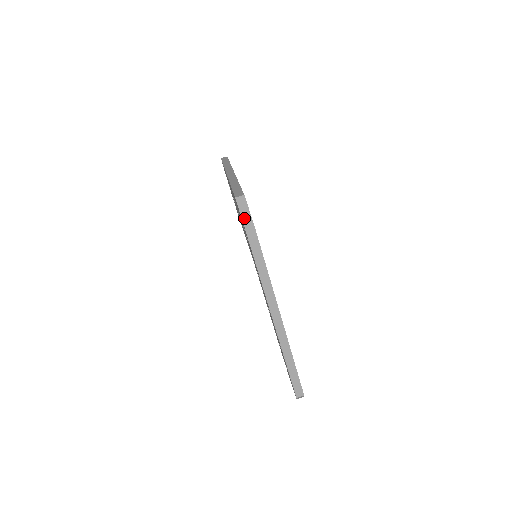
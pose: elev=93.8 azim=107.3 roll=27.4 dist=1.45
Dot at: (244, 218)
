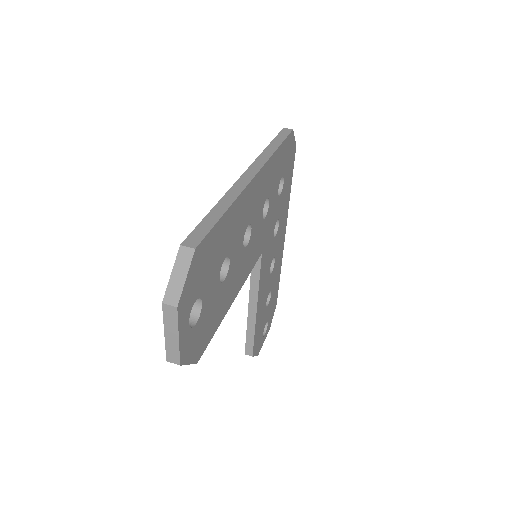
Dot at: occluded
